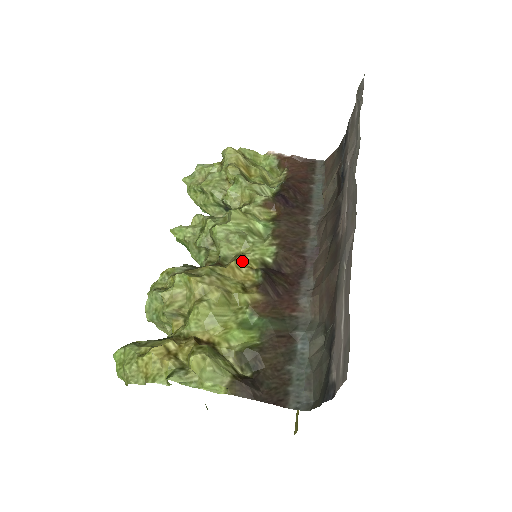
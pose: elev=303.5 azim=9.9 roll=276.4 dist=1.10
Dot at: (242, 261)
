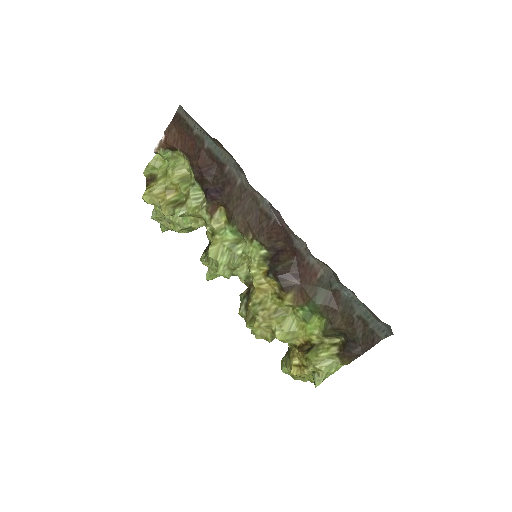
Dot at: (256, 276)
